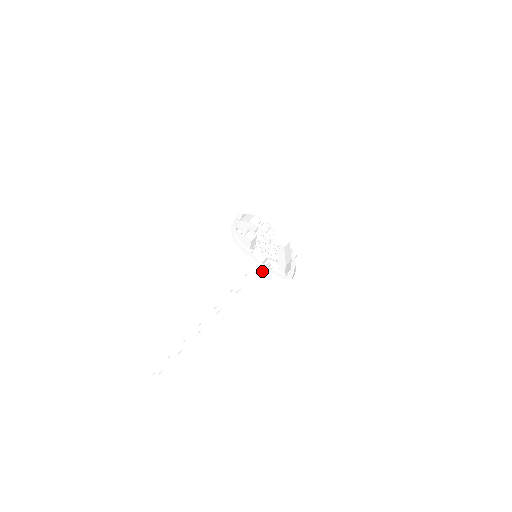
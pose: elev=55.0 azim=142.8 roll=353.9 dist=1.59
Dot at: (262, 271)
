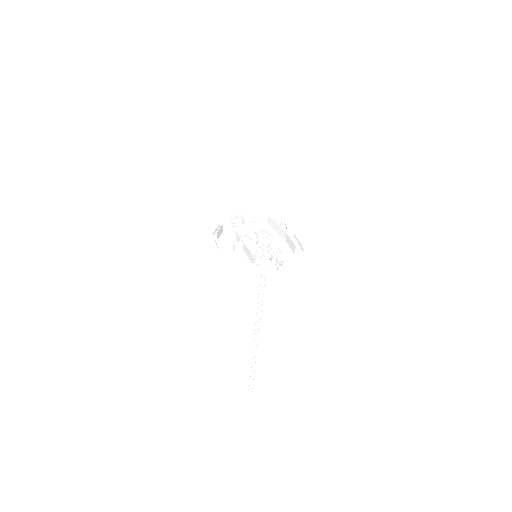
Dot at: occluded
